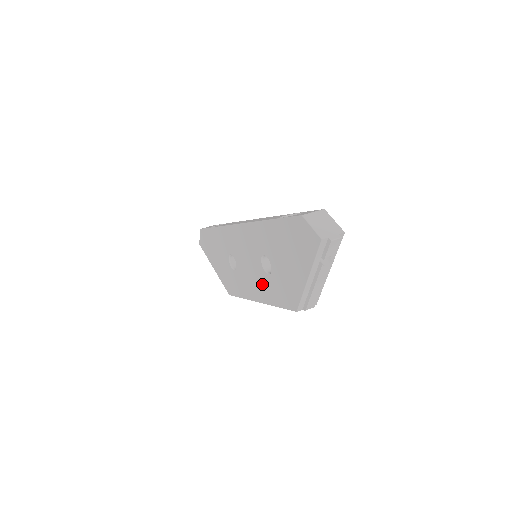
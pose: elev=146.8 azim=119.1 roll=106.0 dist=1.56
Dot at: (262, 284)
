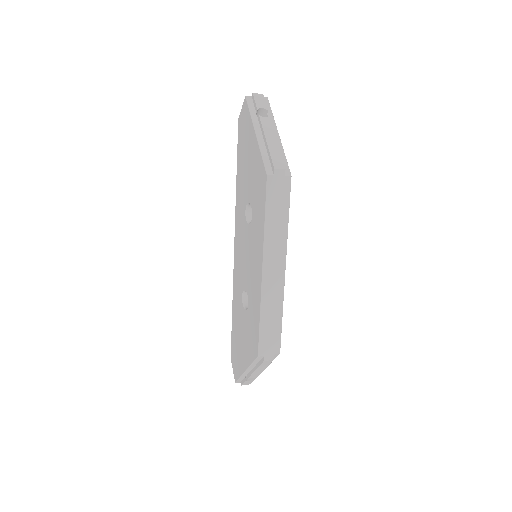
Dot at: (255, 239)
